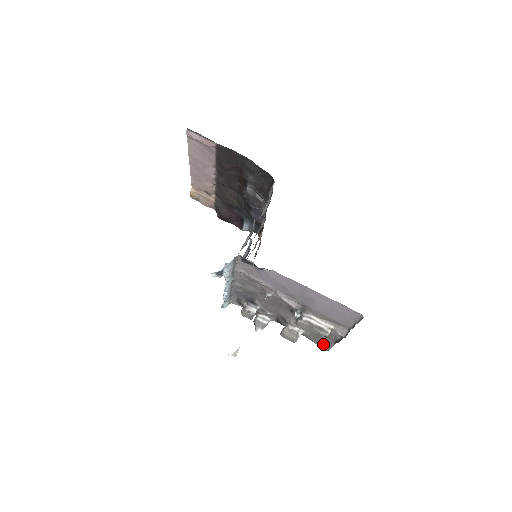
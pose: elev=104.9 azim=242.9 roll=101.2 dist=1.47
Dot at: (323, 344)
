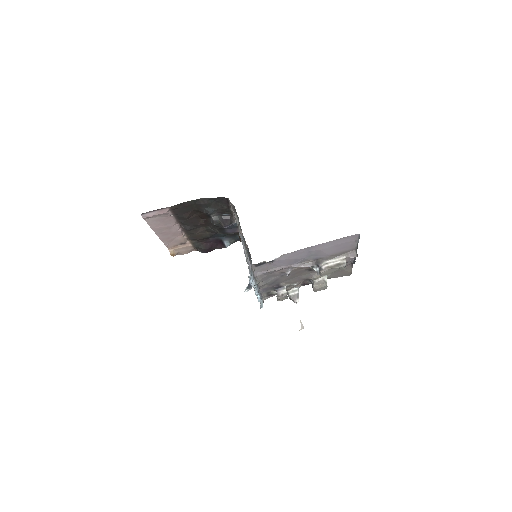
Dot at: (345, 273)
